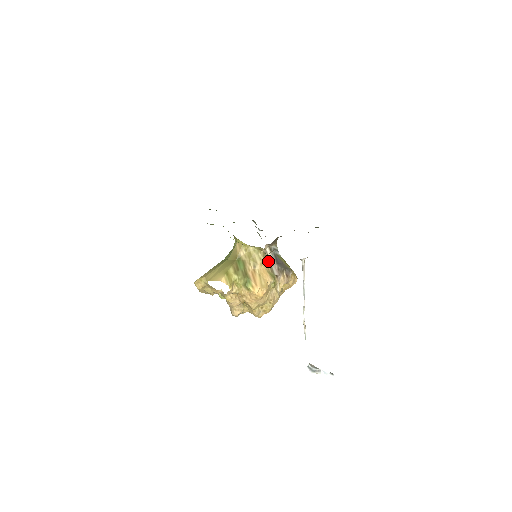
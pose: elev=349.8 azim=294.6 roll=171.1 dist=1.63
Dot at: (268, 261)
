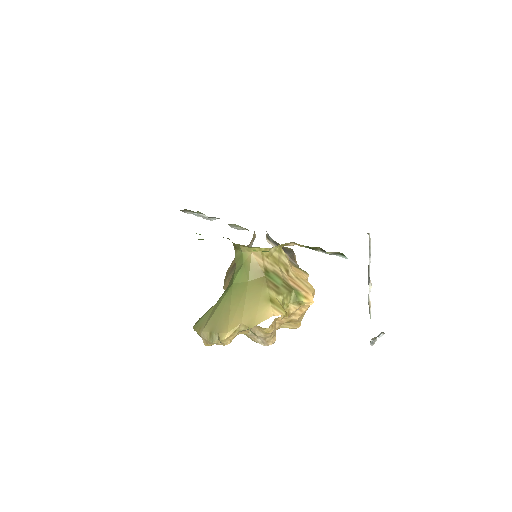
Dot at: occluded
